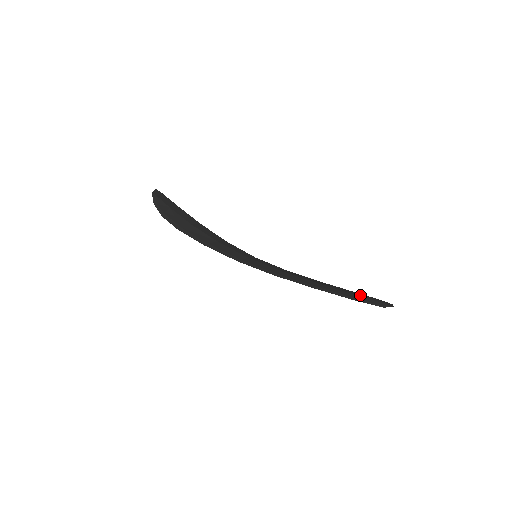
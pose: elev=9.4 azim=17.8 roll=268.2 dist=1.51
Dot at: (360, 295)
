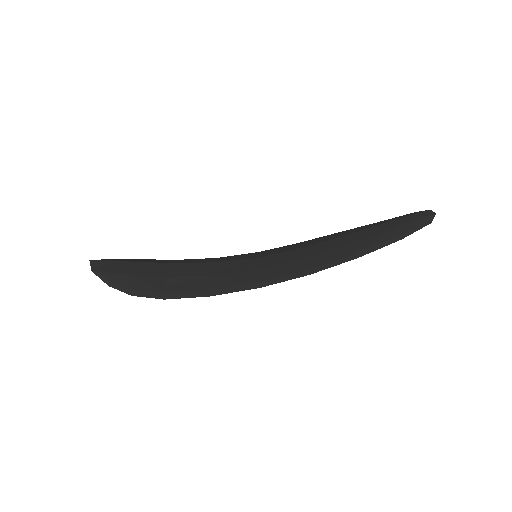
Dot at: (396, 225)
